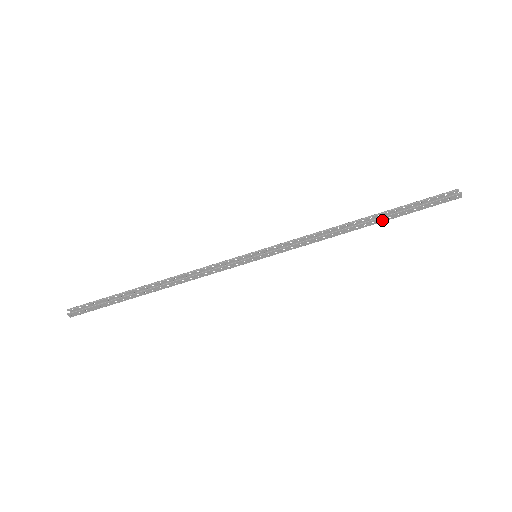
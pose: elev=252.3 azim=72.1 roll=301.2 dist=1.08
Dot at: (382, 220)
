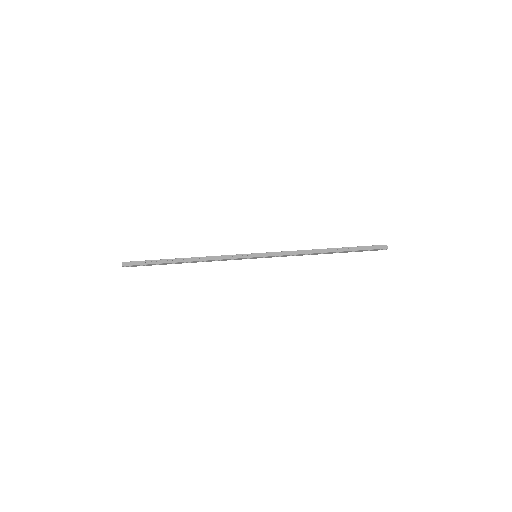
Dot at: (338, 250)
